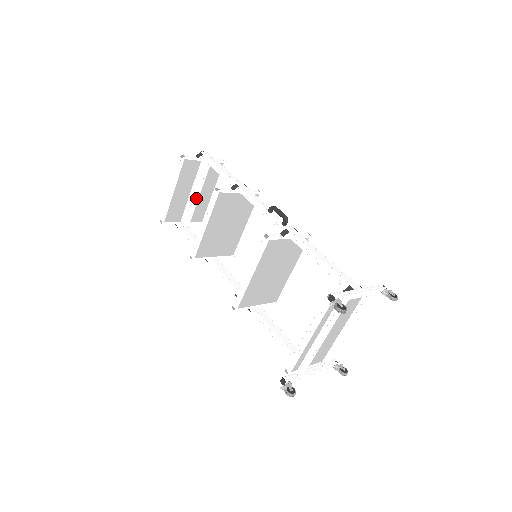
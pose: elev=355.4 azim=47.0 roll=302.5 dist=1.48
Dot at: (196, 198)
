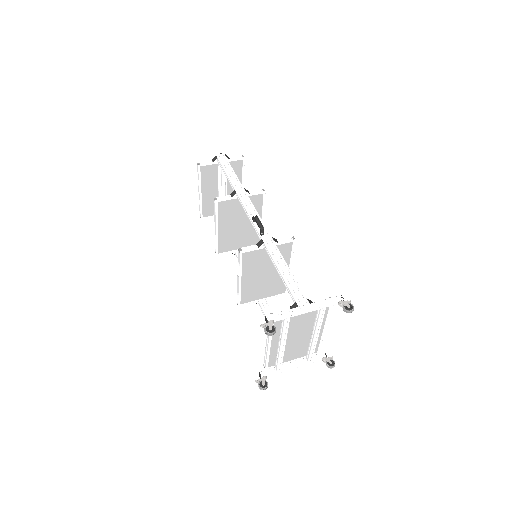
Dot at: (225, 194)
